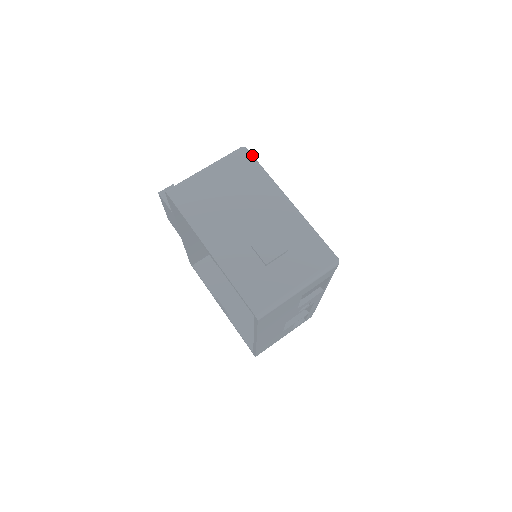
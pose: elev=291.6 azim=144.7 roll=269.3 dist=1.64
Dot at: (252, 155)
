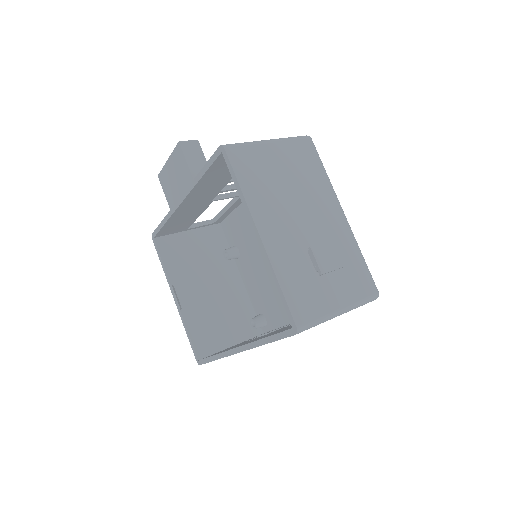
Dot at: occluded
